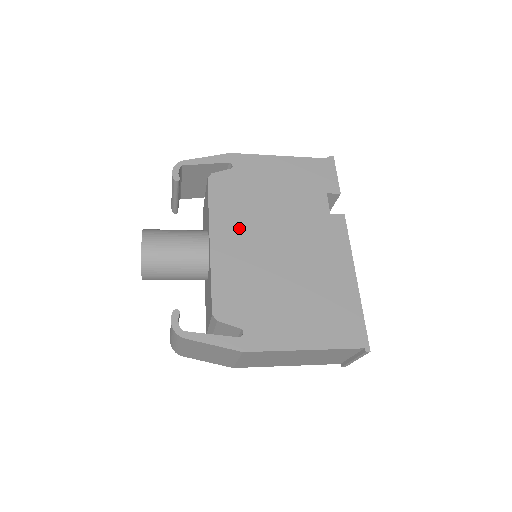
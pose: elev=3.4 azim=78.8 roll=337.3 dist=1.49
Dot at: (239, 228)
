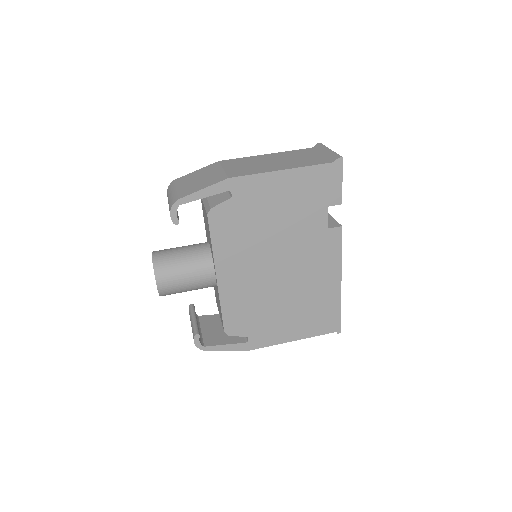
Dot at: (242, 261)
